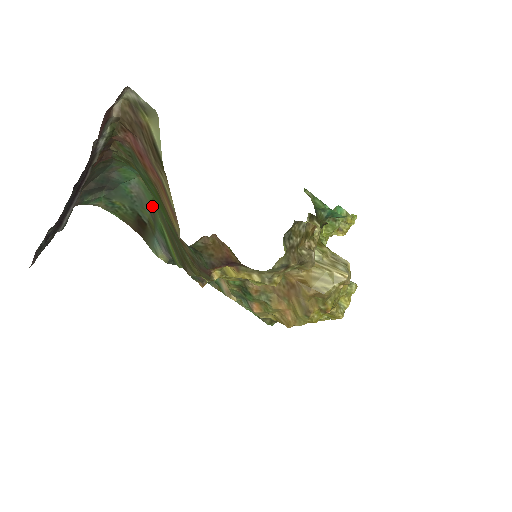
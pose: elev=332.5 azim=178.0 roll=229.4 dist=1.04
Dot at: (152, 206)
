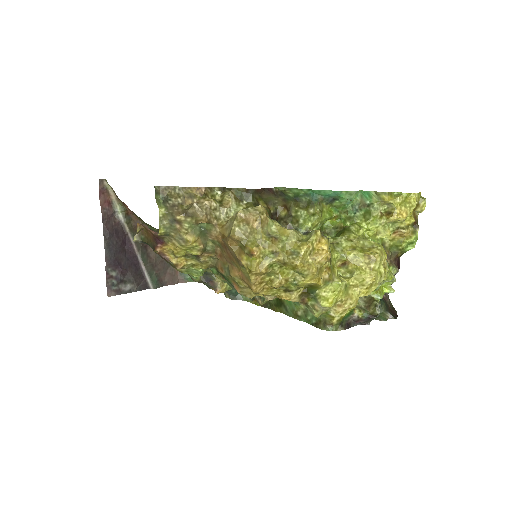
Dot at: occluded
